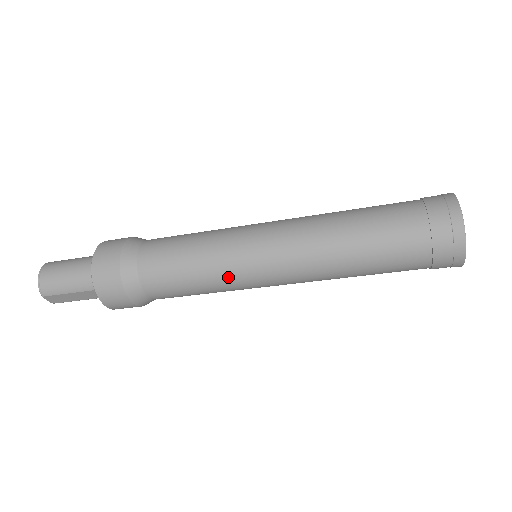
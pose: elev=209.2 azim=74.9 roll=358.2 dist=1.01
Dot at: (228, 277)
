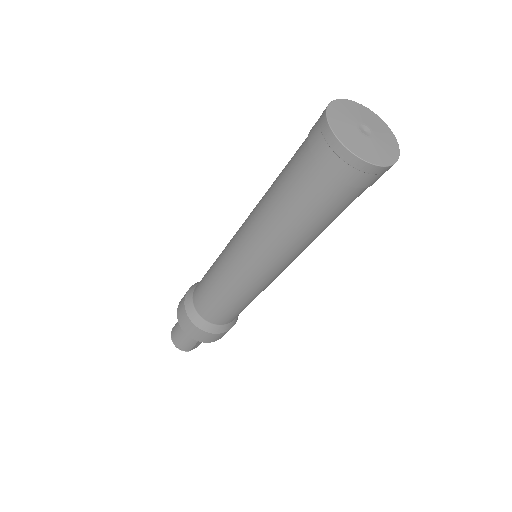
Dot at: (251, 292)
